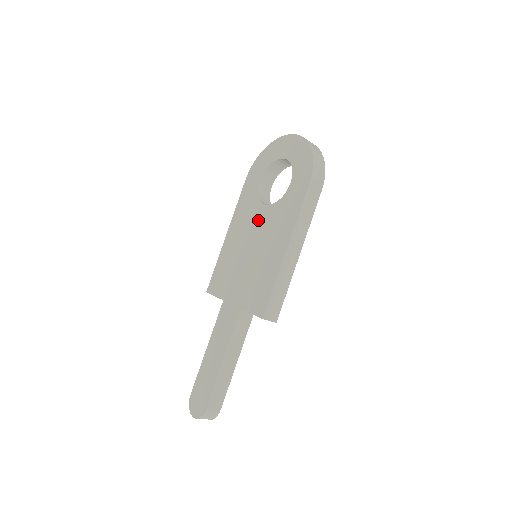
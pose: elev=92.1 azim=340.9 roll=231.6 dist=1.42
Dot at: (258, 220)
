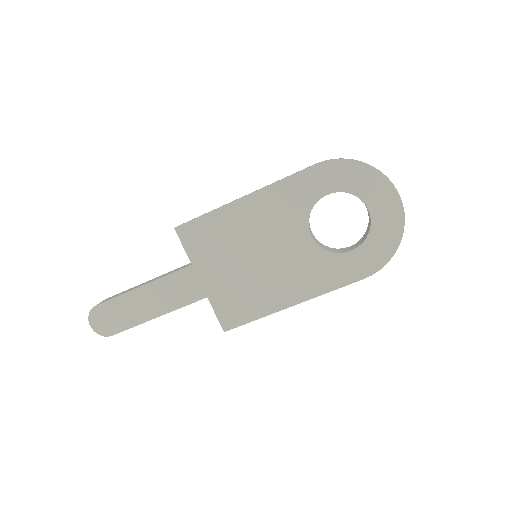
Dot at: (290, 238)
